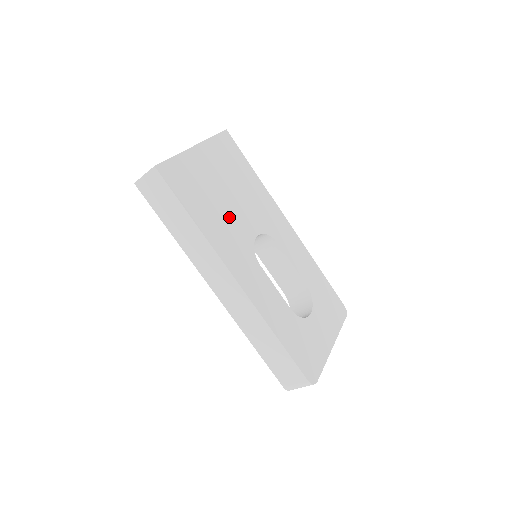
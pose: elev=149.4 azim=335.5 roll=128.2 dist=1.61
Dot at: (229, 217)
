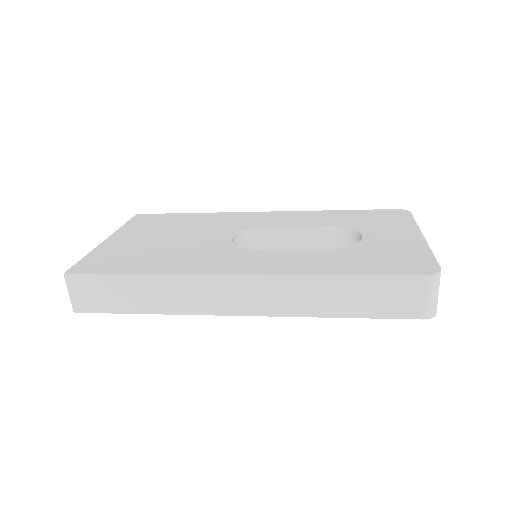
Dot at: (185, 248)
